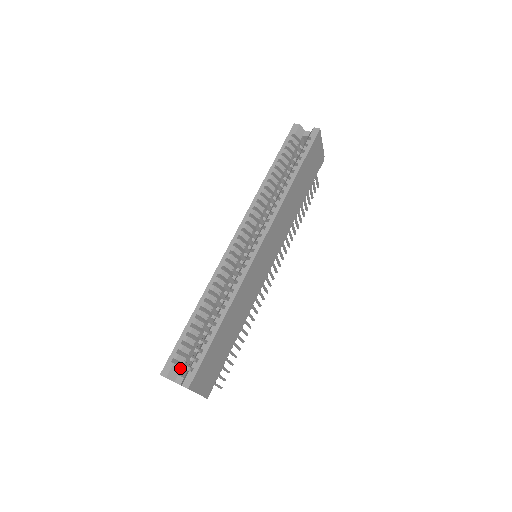
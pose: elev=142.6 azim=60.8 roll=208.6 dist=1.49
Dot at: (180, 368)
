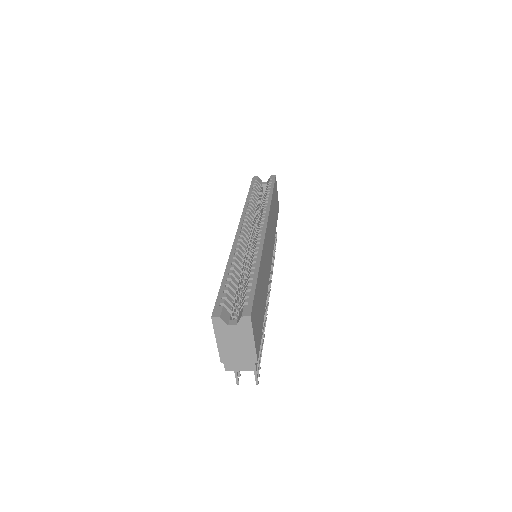
Dot at: (229, 314)
